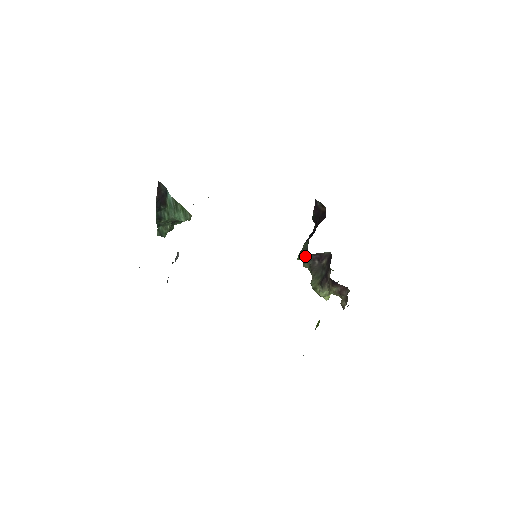
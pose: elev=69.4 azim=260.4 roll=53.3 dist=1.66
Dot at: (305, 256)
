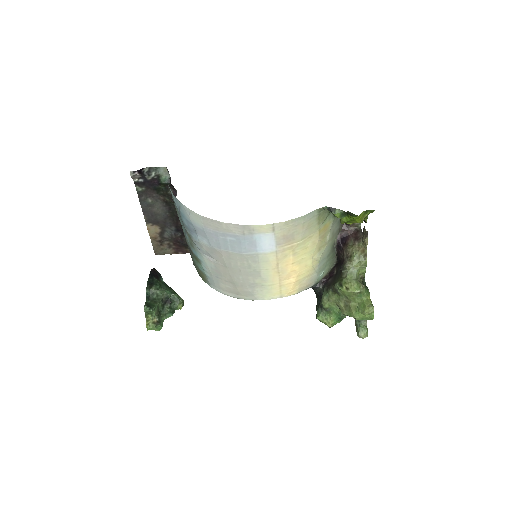
Dot at: (320, 301)
